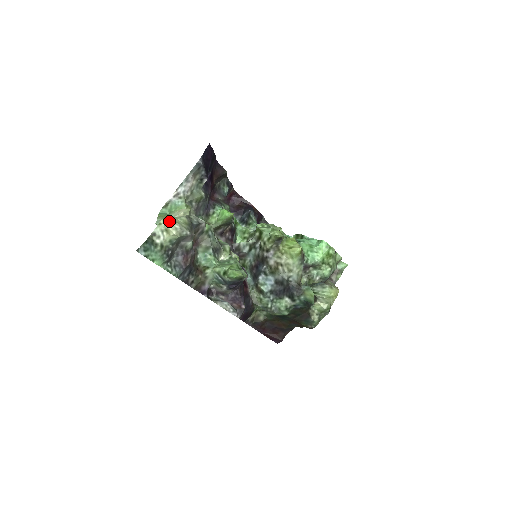
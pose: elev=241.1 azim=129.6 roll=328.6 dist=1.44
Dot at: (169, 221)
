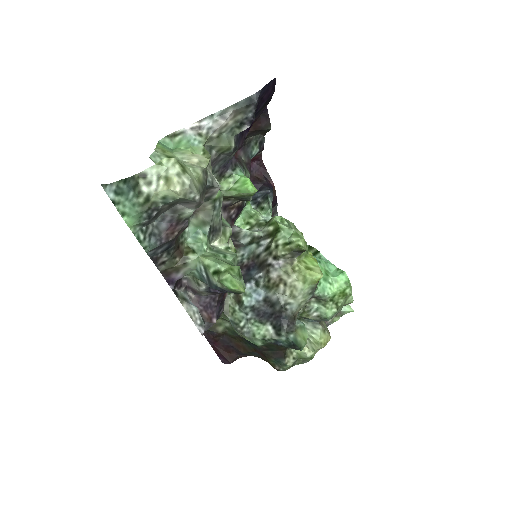
Dot at: (177, 166)
